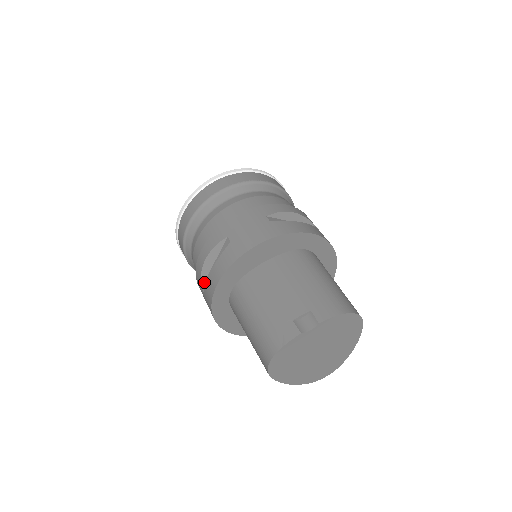
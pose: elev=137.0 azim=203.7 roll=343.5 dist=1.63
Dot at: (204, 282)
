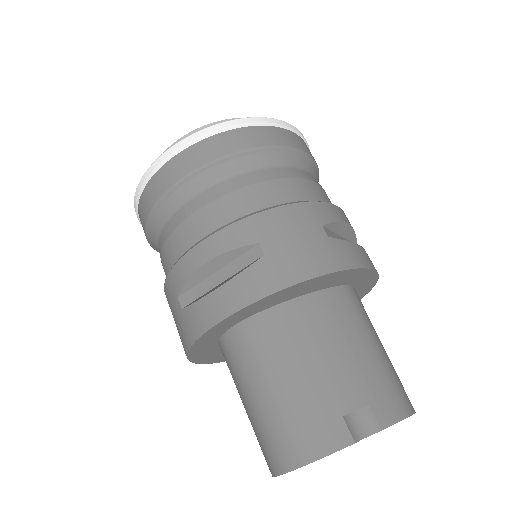
Dot at: (187, 292)
